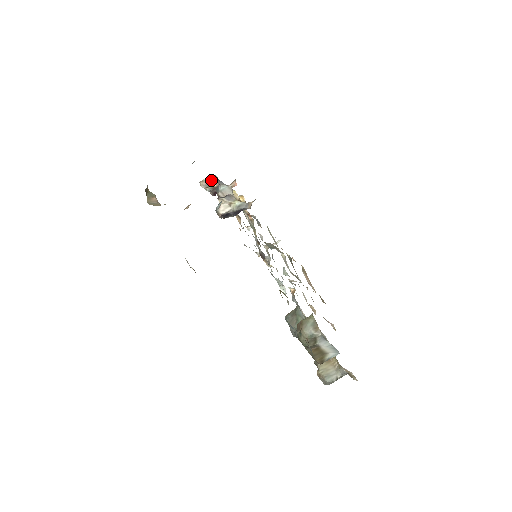
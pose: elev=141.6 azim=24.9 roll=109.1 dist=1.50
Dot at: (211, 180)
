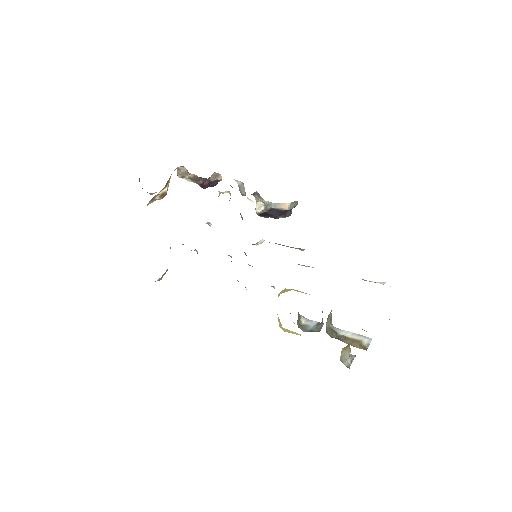
Dot at: (186, 169)
